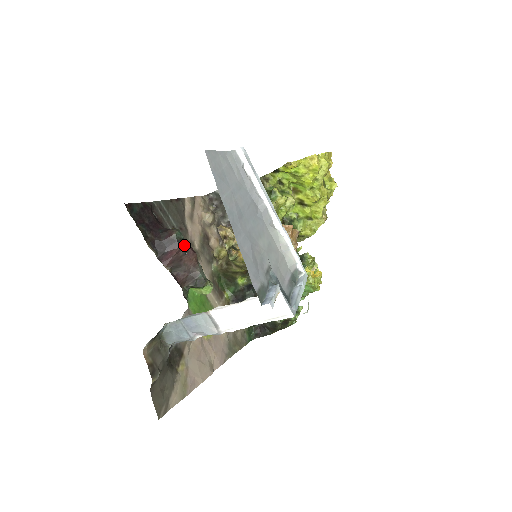
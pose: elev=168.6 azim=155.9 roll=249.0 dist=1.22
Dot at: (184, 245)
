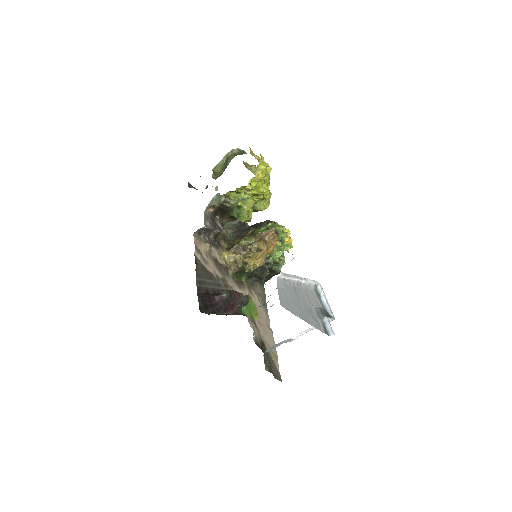
Dot at: (232, 296)
